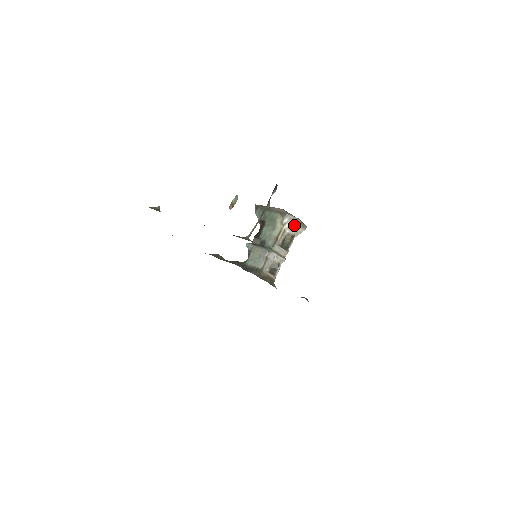
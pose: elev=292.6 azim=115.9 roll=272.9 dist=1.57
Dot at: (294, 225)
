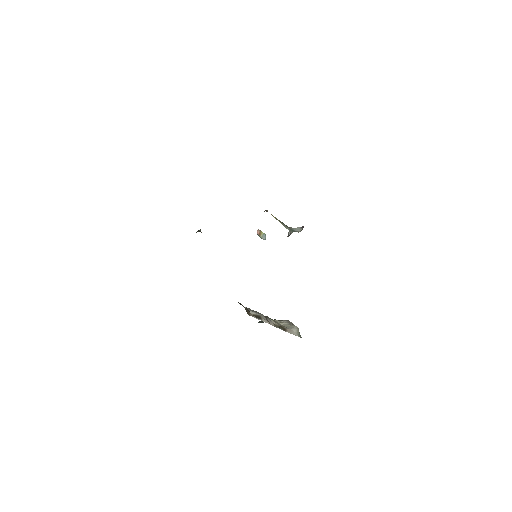
Dot at: (291, 326)
